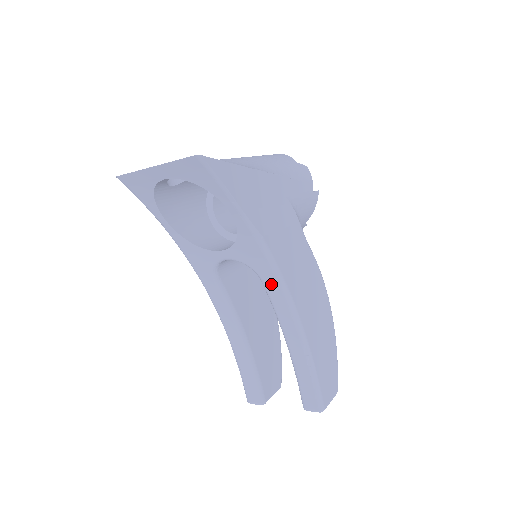
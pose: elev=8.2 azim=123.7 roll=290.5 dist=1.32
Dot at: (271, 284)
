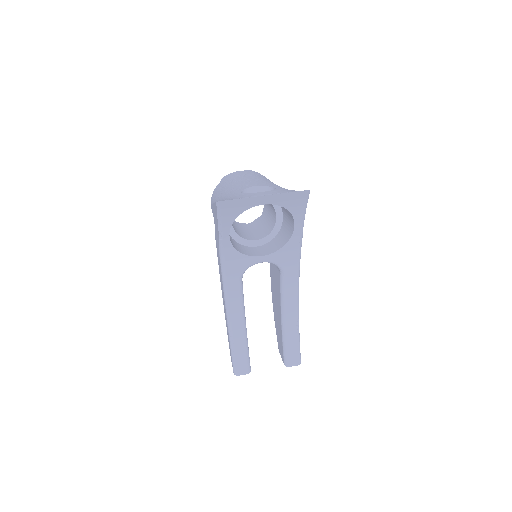
Dot at: (291, 277)
